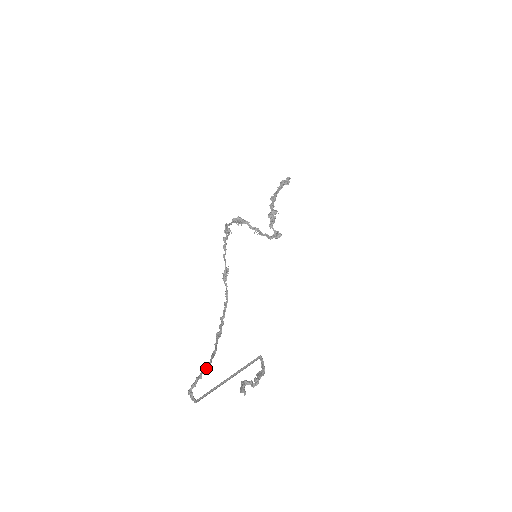
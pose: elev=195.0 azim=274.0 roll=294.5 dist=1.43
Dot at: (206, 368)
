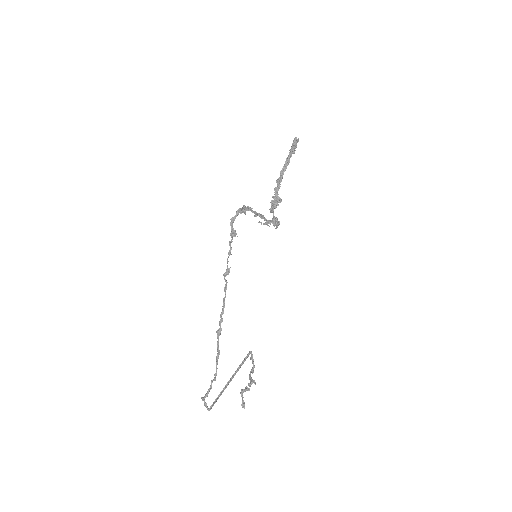
Dot at: (214, 379)
